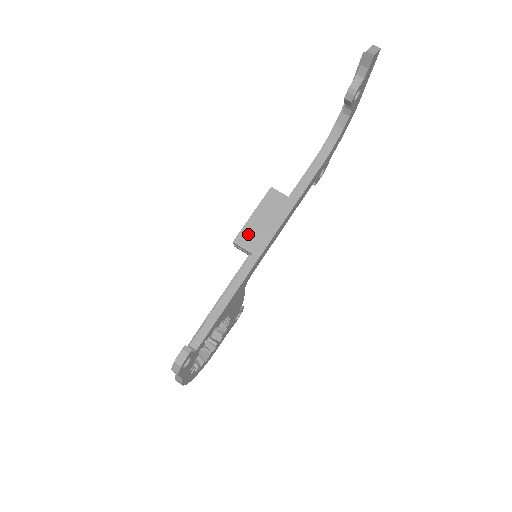
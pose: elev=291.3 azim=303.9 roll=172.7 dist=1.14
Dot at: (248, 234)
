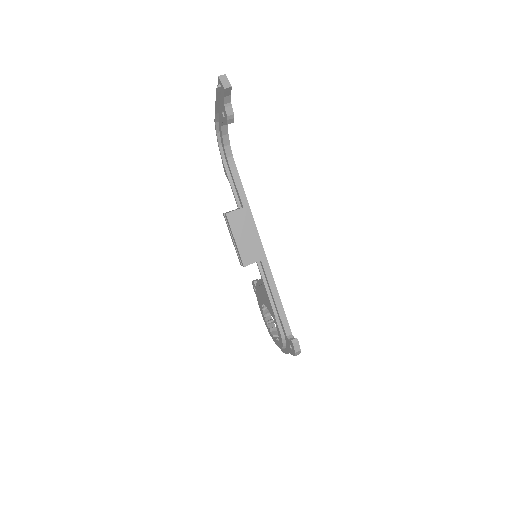
Dot at: (246, 253)
